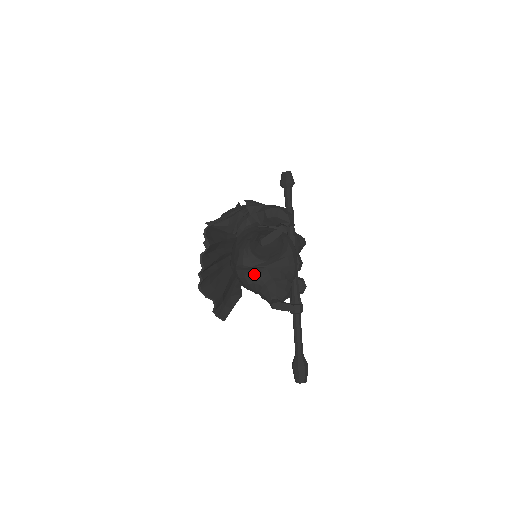
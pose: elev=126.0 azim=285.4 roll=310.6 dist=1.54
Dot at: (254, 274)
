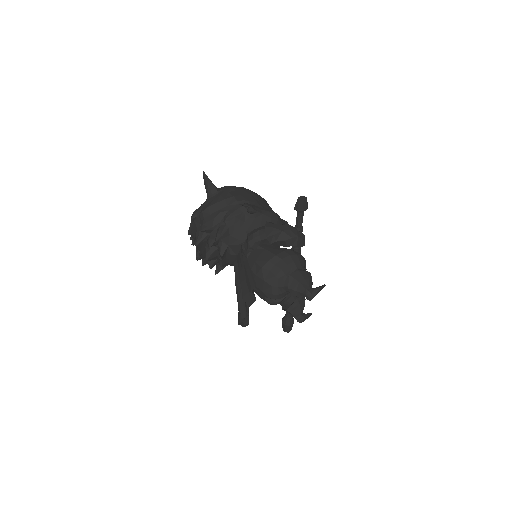
Dot at: (282, 300)
